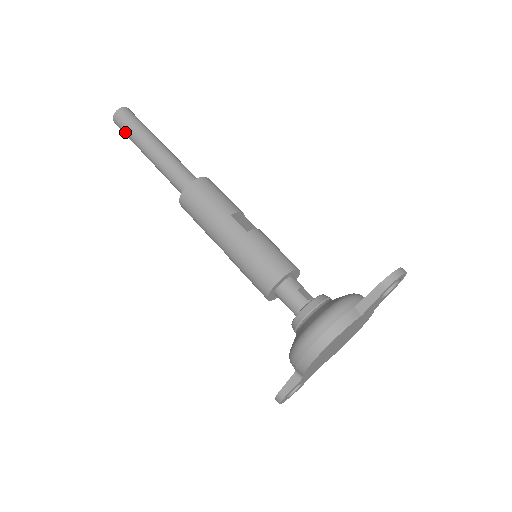
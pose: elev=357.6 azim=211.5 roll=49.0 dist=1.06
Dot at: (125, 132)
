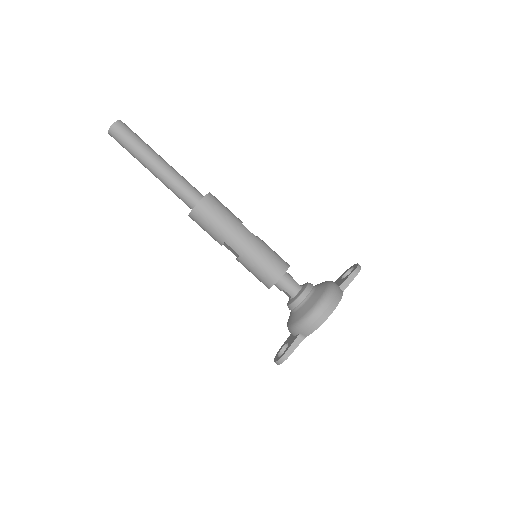
Dot at: (126, 142)
